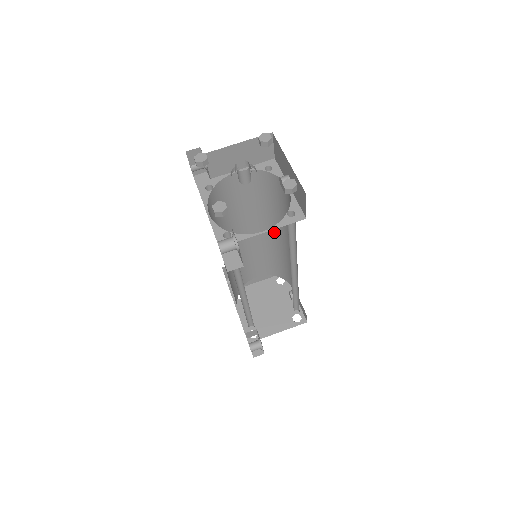
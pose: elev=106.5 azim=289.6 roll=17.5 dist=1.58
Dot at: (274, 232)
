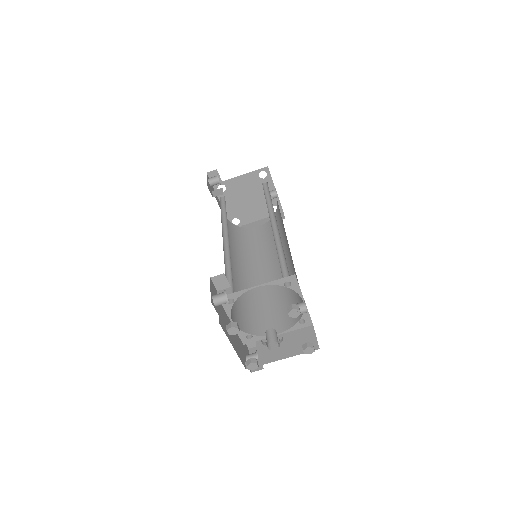
Dot at: (273, 228)
